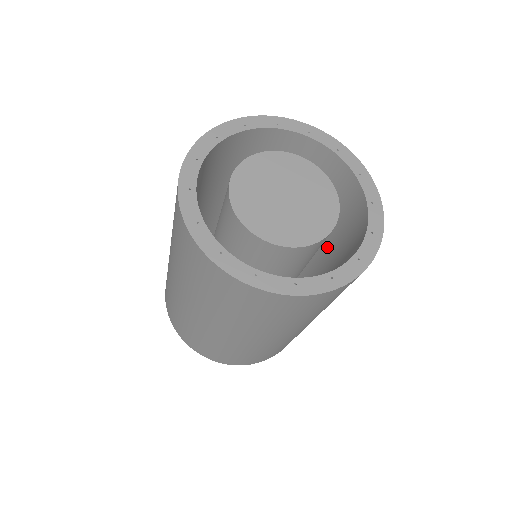
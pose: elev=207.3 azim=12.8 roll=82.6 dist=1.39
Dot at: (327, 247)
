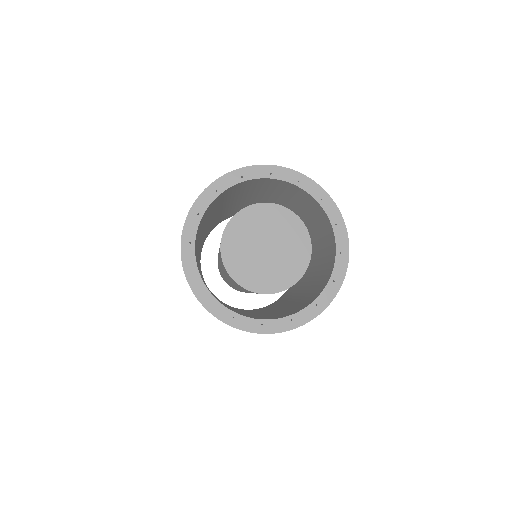
Dot at: (298, 214)
